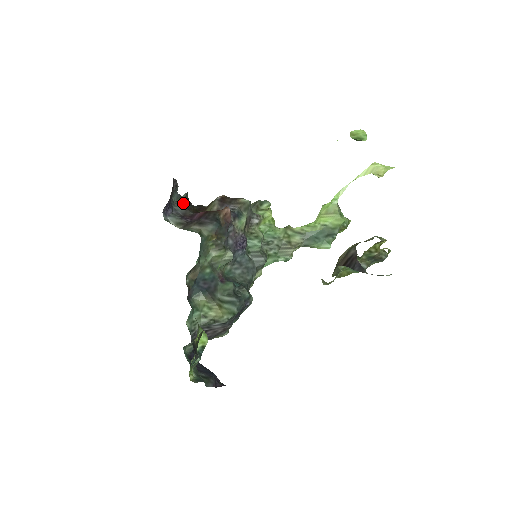
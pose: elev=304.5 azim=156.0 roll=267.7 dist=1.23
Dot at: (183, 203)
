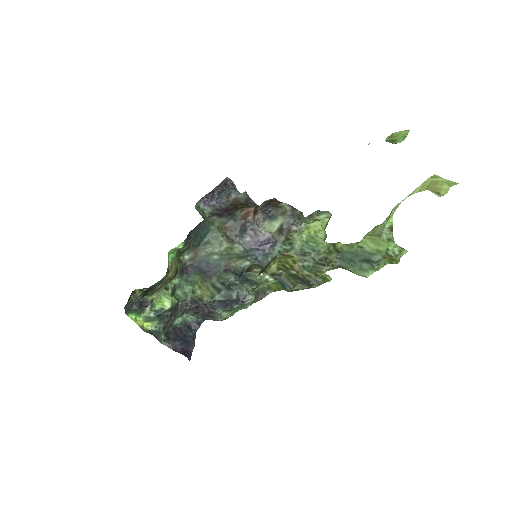
Dot at: (243, 201)
